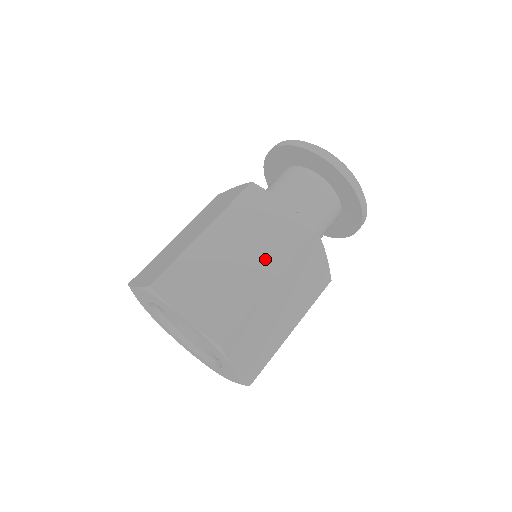
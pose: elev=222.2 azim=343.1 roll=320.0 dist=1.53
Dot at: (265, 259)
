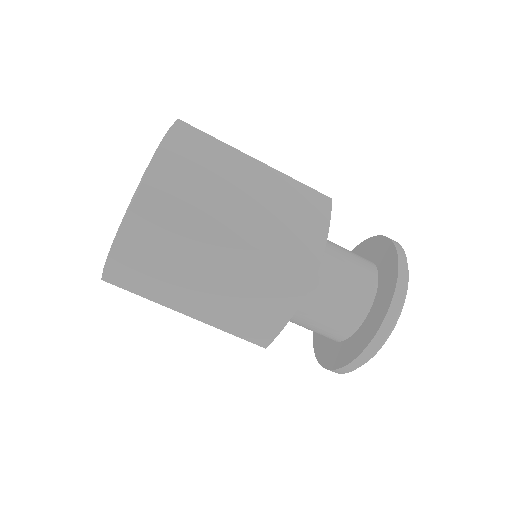
Dot at: (256, 224)
